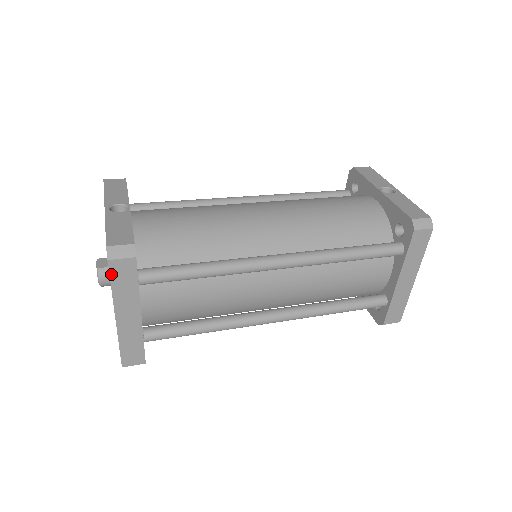
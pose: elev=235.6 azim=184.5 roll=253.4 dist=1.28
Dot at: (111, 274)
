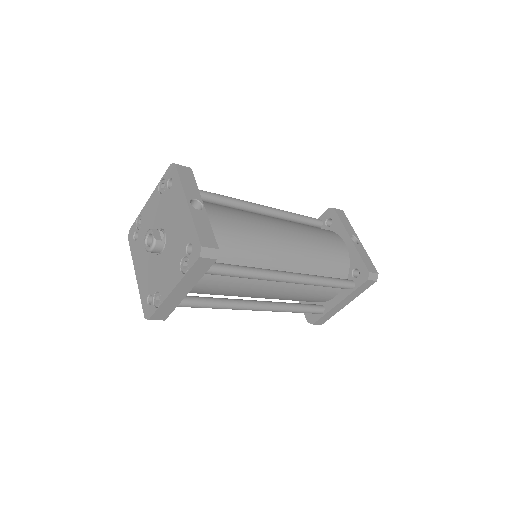
Dot at: (194, 265)
